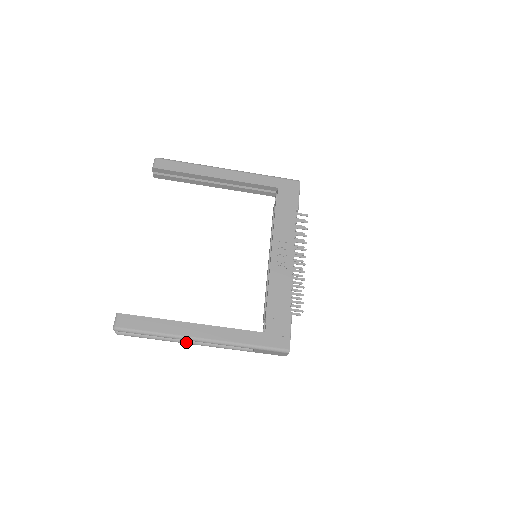
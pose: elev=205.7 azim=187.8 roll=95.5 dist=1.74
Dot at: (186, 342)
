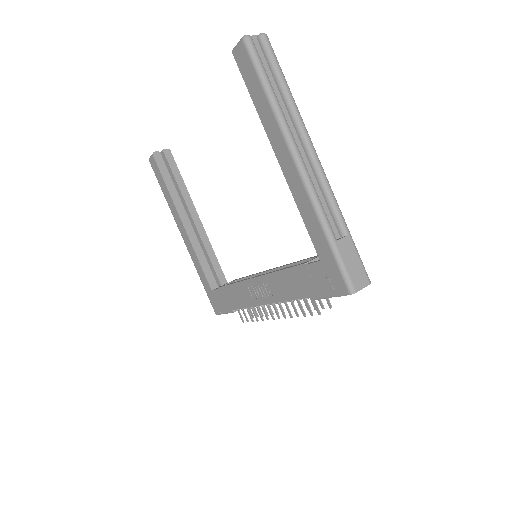
Dot at: occluded
